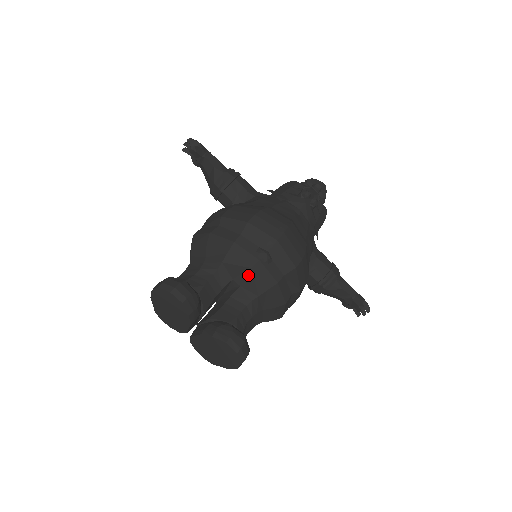
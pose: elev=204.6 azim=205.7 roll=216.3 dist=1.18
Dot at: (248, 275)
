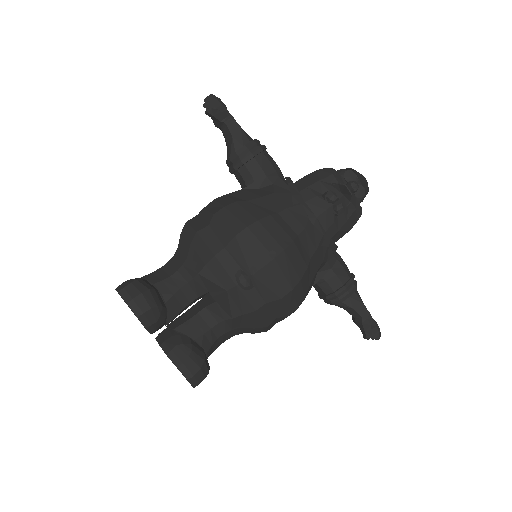
Dot at: (223, 295)
